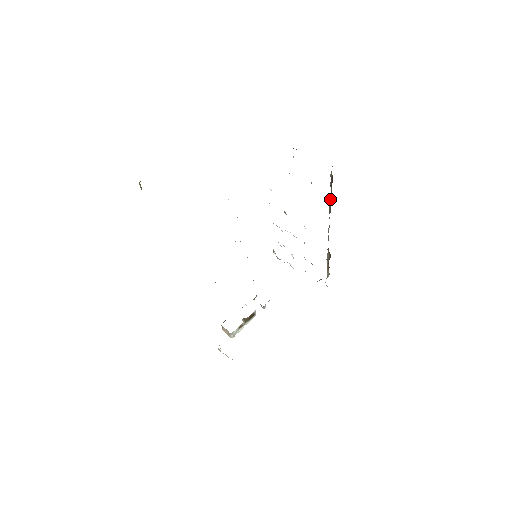
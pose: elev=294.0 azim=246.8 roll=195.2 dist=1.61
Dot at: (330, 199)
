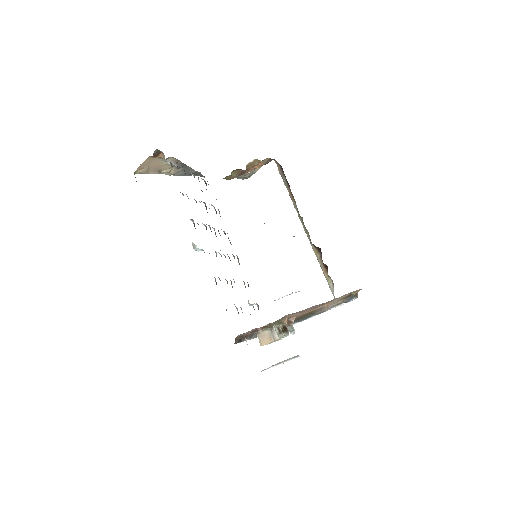
Dot at: (289, 192)
